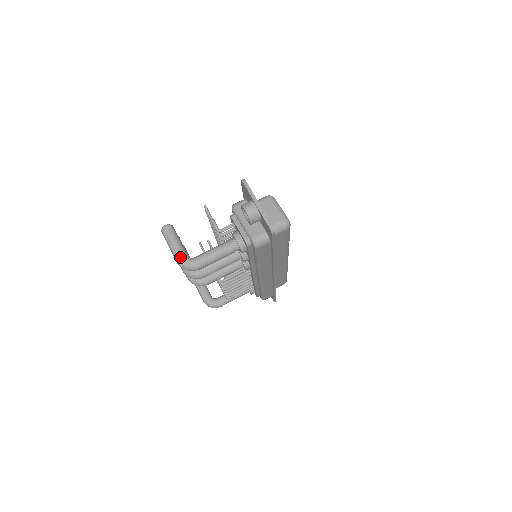
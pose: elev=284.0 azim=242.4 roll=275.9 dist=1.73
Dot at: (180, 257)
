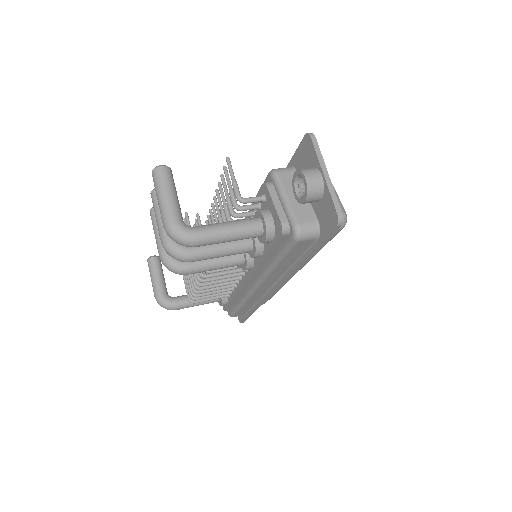
Dot at: (173, 219)
